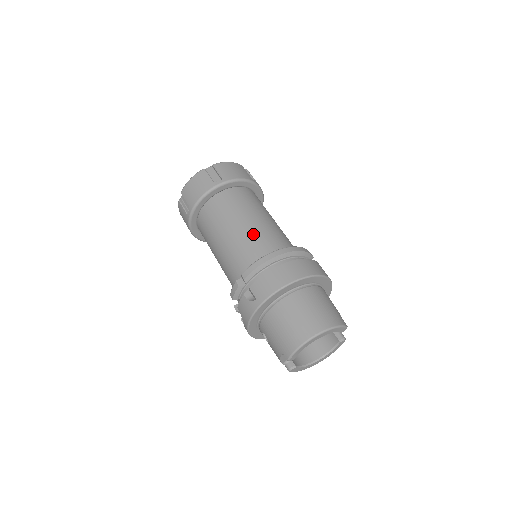
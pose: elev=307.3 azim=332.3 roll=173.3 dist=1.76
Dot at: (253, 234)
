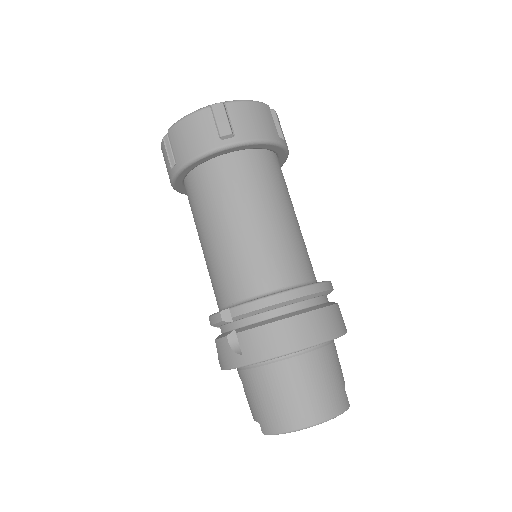
Dot at: (260, 246)
